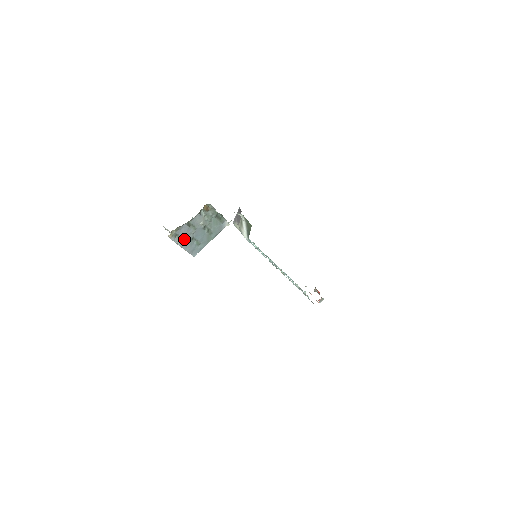
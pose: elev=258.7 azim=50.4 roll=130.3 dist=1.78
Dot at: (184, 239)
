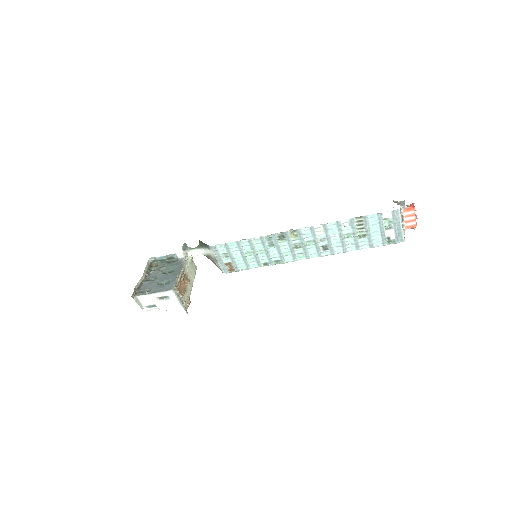
Dot at: (151, 289)
